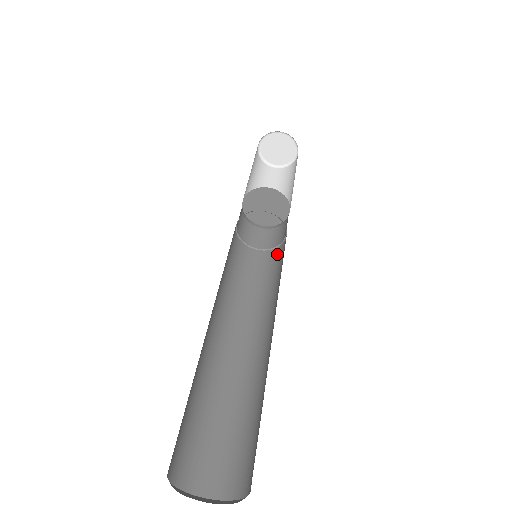
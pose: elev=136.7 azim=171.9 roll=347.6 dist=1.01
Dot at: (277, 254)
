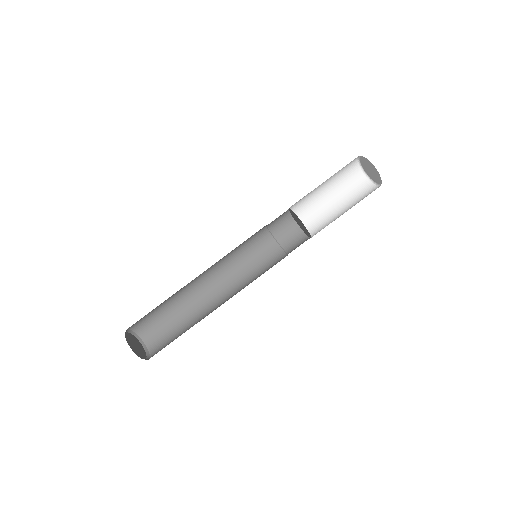
Dot at: occluded
